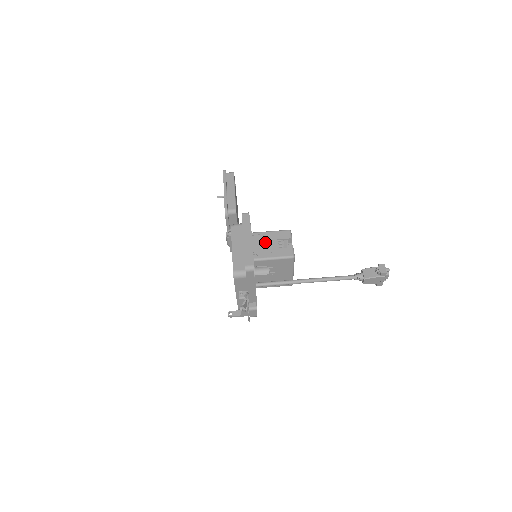
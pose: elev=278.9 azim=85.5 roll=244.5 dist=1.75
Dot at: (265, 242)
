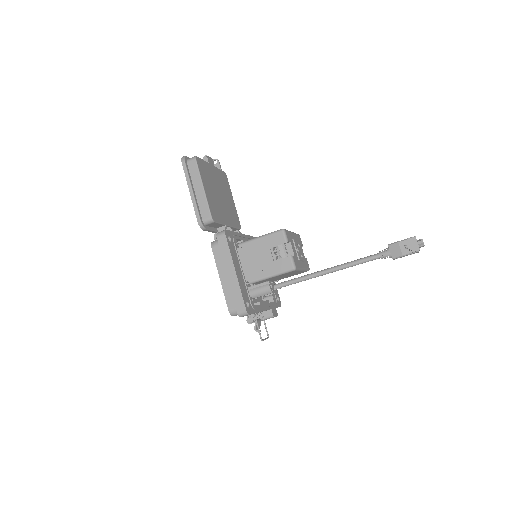
Dot at: (257, 255)
